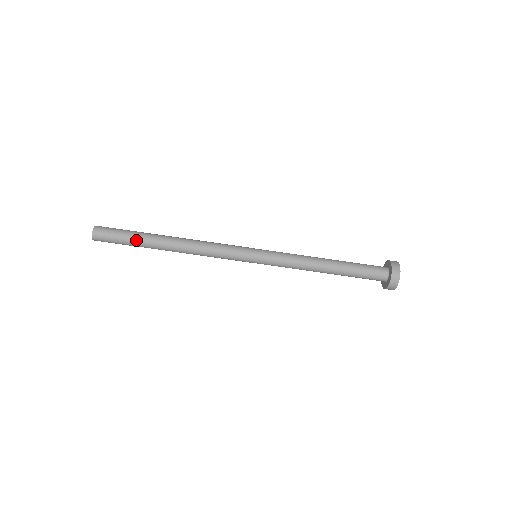
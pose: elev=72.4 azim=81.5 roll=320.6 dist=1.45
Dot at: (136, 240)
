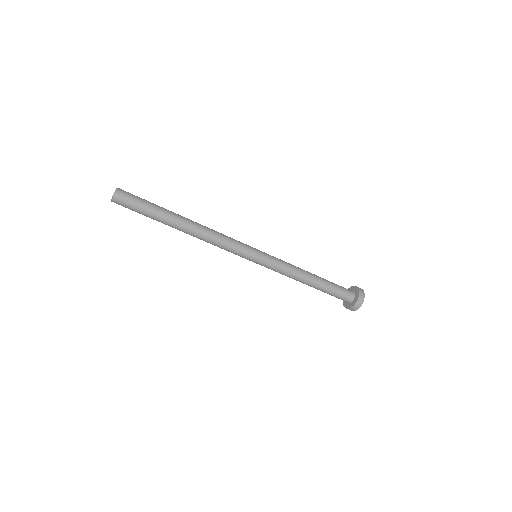
Dot at: (154, 216)
